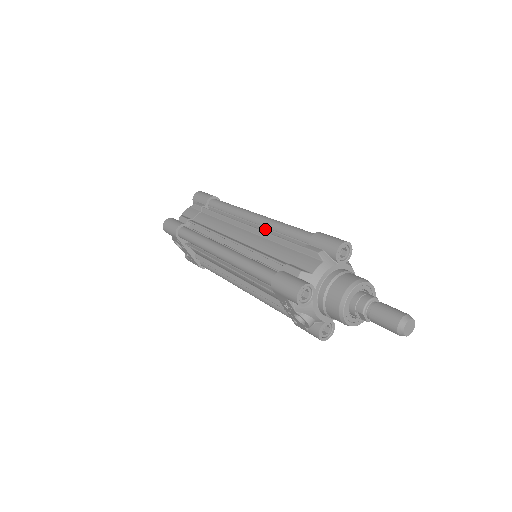
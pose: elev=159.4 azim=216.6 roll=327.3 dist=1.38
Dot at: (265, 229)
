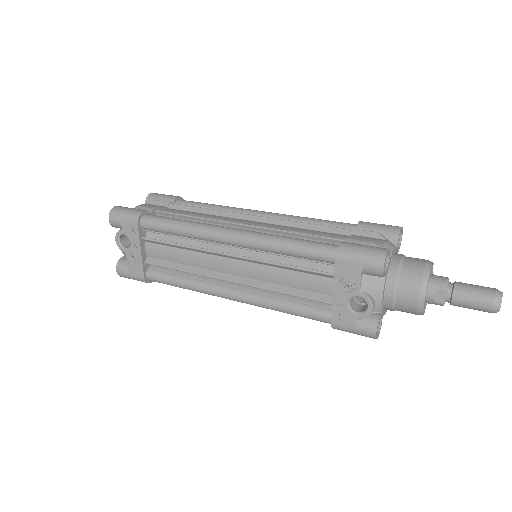
Dot at: occluded
